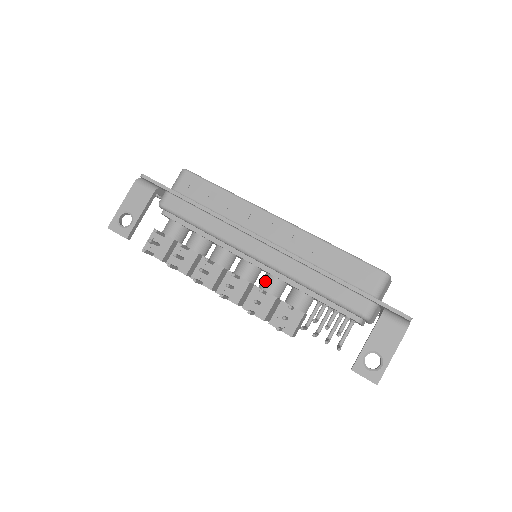
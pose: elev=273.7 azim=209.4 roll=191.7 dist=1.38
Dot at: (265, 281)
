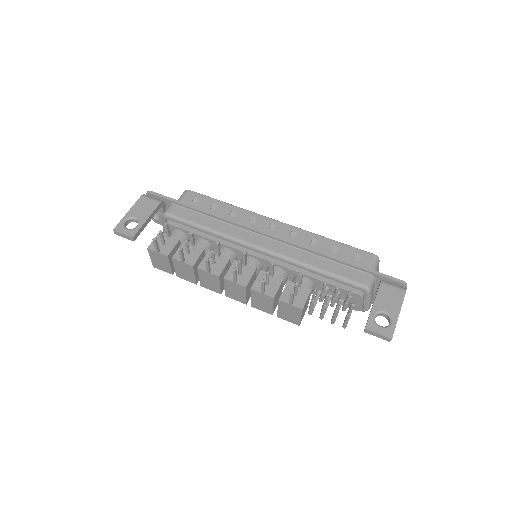
Dot at: occluded
